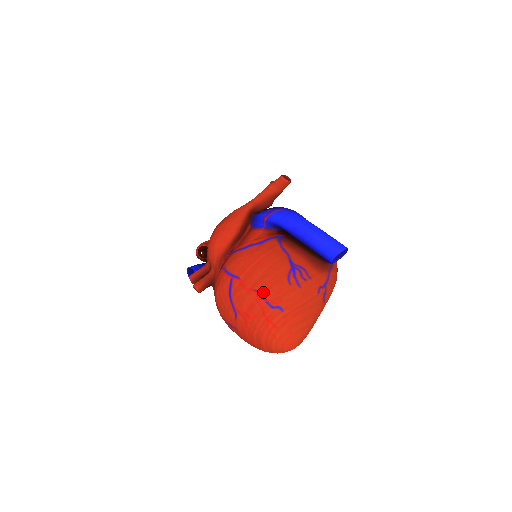
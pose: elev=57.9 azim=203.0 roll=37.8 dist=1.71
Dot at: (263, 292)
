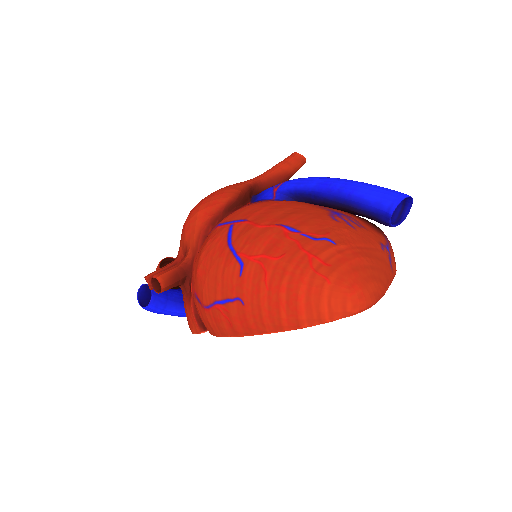
Dot at: (293, 225)
